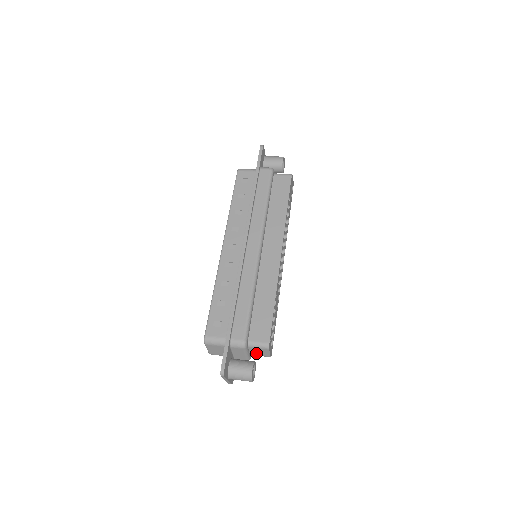
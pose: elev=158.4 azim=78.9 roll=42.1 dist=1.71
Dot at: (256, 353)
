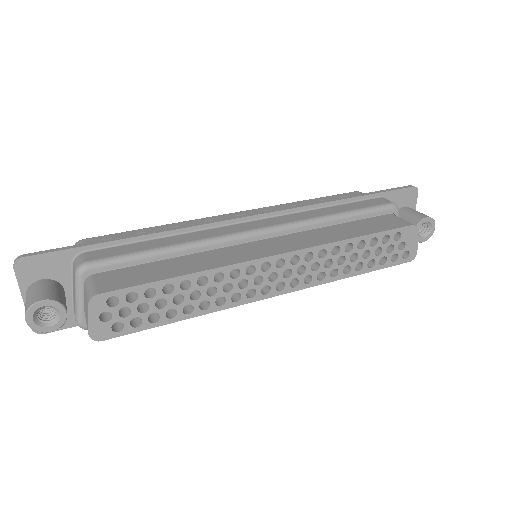
Dot at: (86, 311)
